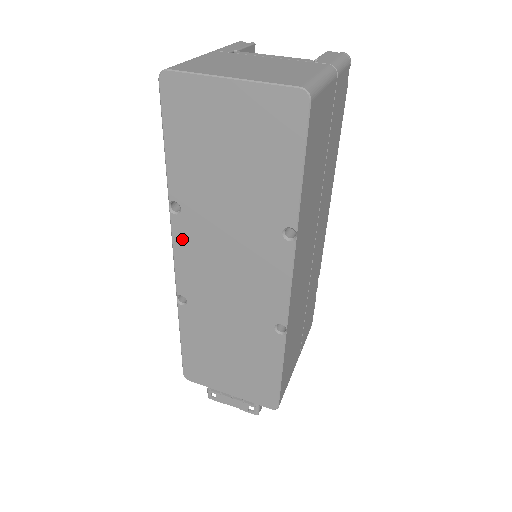
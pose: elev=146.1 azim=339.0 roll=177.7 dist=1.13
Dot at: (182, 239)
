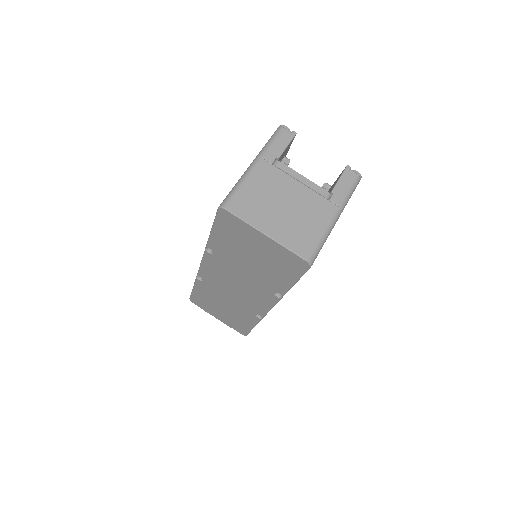
Dot at: (209, 262)
